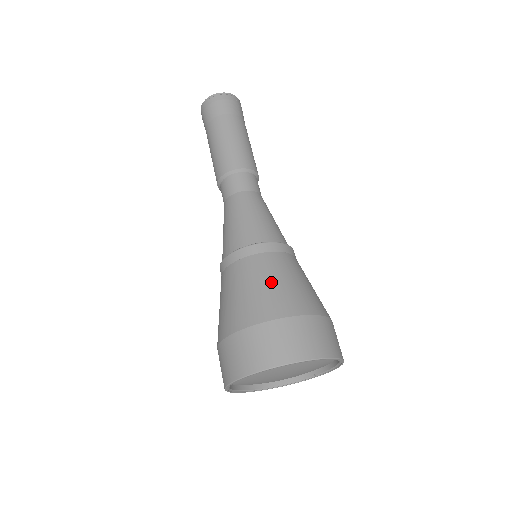
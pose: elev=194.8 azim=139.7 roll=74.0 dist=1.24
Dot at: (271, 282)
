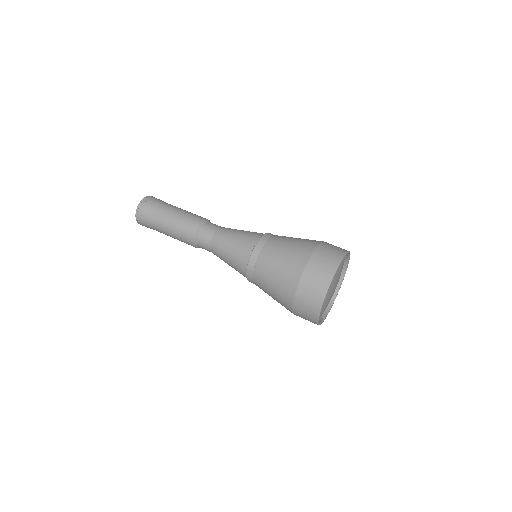
Dot at: occluded
